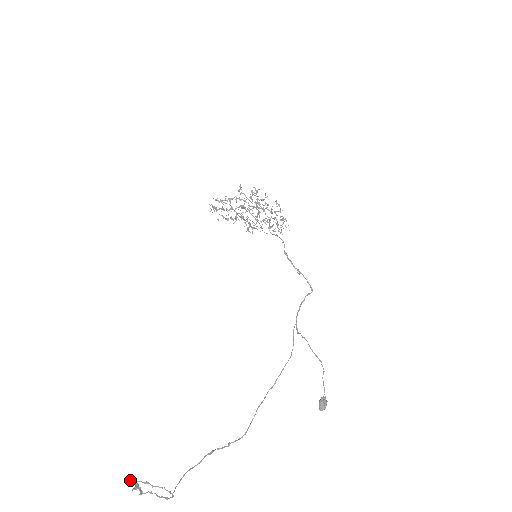
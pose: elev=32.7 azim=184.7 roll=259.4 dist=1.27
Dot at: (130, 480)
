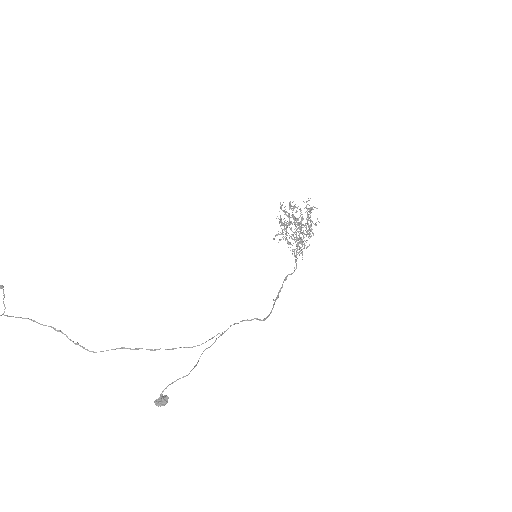
Dot at: (2, 285)
